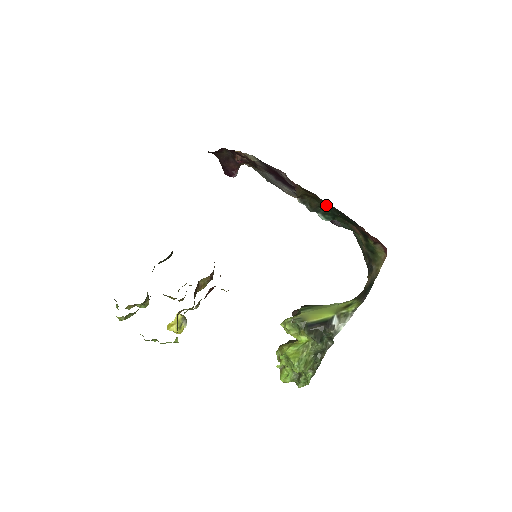
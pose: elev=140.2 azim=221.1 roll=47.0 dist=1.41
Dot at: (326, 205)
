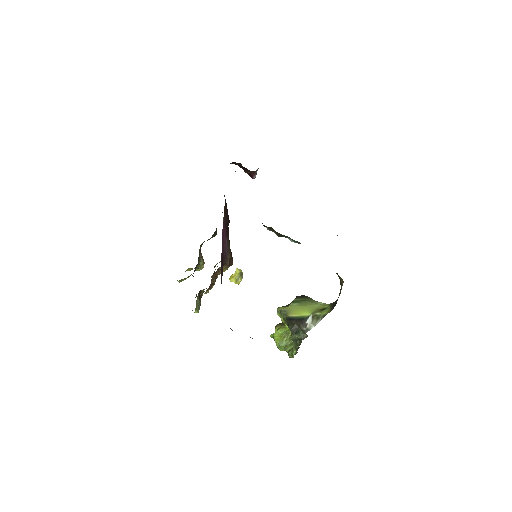
Dot at: occluded
